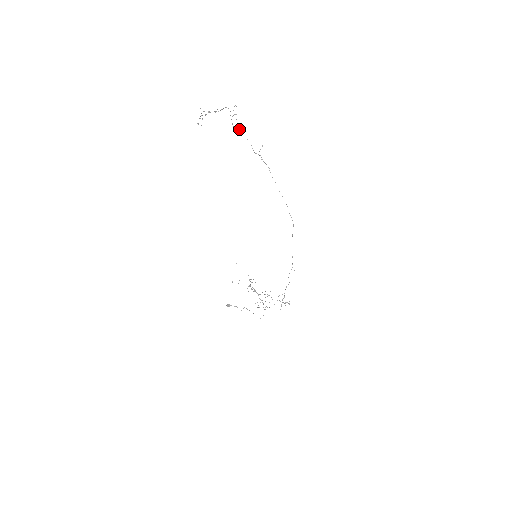
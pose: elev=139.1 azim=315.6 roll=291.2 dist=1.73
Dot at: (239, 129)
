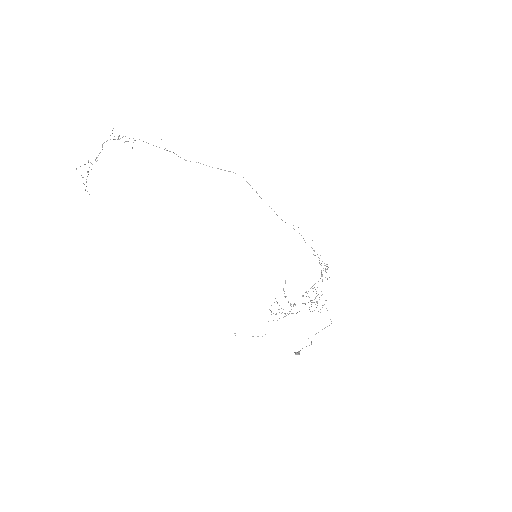
Dot at: (134, 140)
